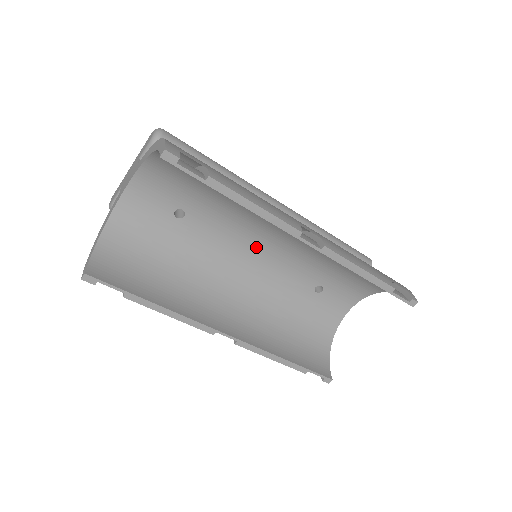
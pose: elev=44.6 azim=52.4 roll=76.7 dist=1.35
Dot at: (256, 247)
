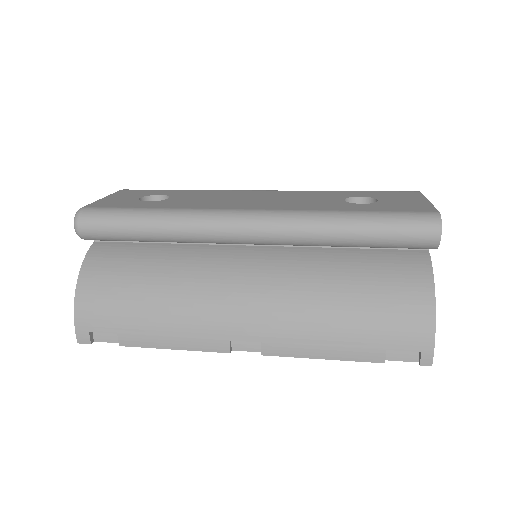
Dot at: occluded
